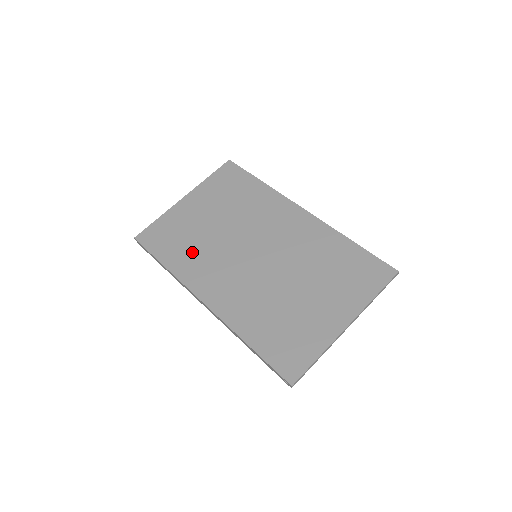
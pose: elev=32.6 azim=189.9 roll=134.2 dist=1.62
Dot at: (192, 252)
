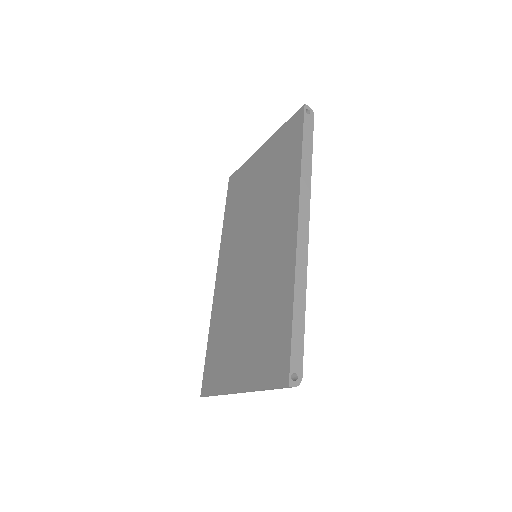
Dot at: (235, 219)
